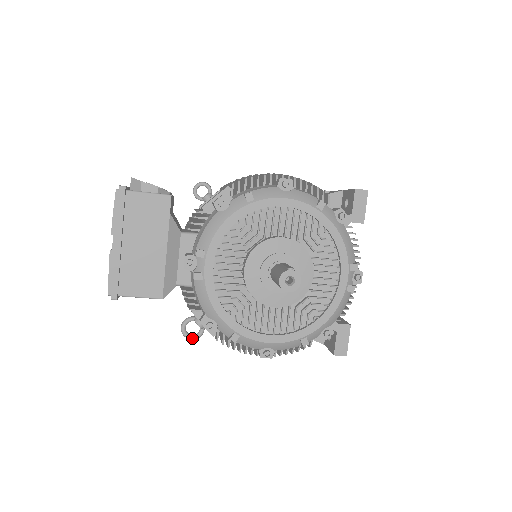
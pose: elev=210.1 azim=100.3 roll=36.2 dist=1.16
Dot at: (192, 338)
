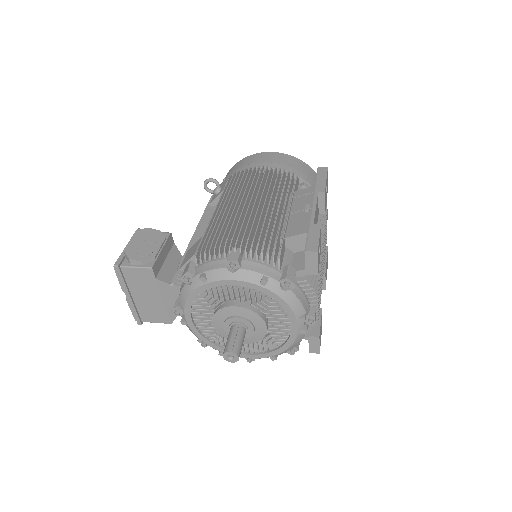
Dot at: occluded
